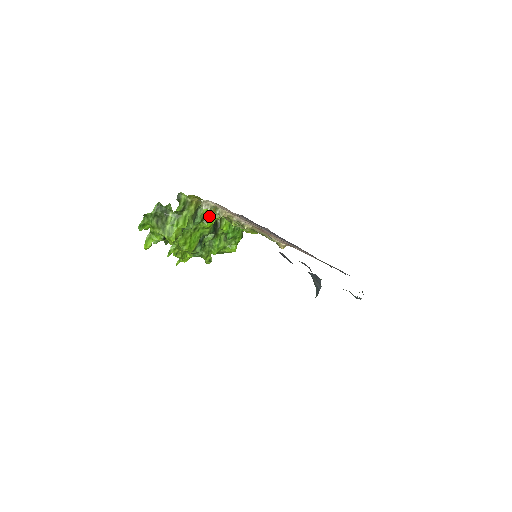
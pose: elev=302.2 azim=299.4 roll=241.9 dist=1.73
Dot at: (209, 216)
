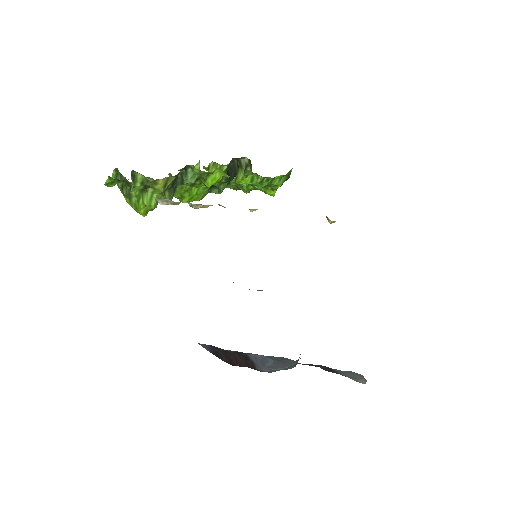
Dot at: (210, 174)
